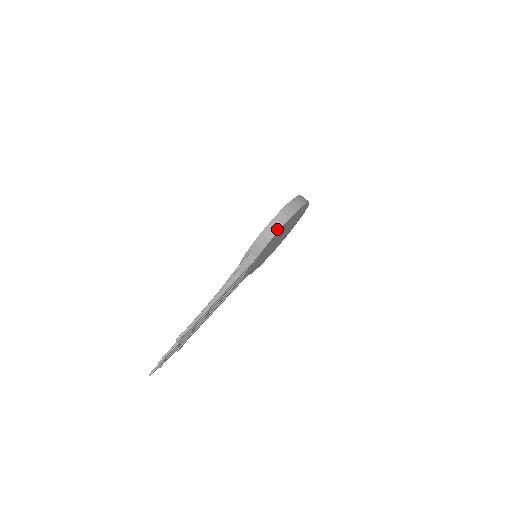
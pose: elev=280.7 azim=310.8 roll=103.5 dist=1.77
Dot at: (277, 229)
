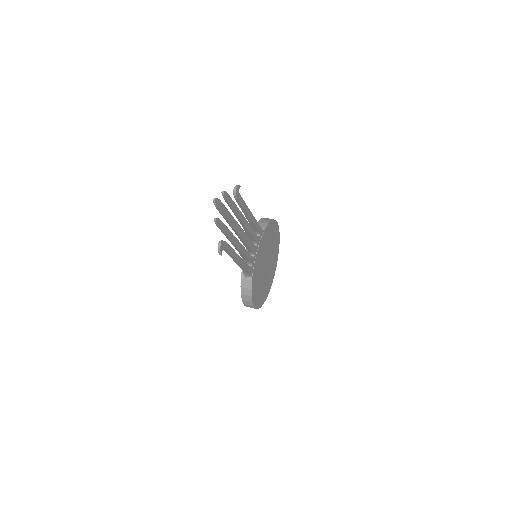
Dot at: occluded
